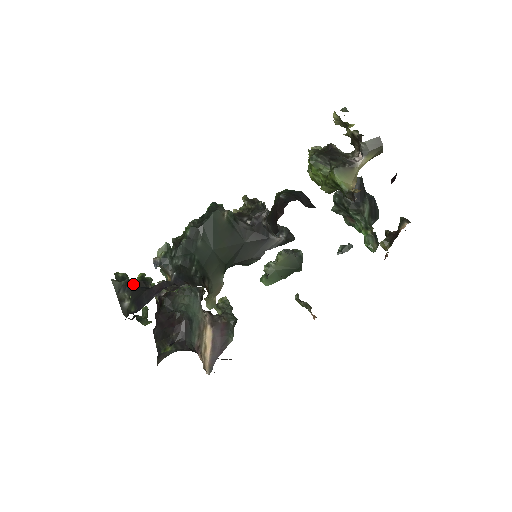
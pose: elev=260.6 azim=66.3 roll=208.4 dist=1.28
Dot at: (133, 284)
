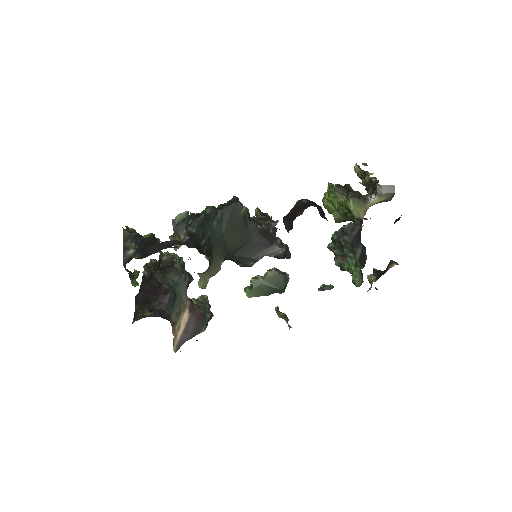
Dot at: (142, 238)
